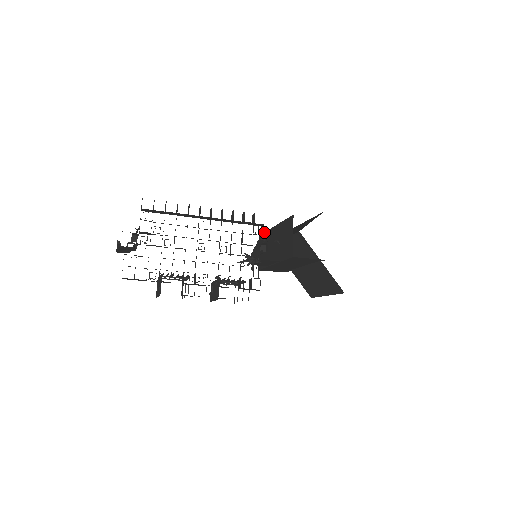
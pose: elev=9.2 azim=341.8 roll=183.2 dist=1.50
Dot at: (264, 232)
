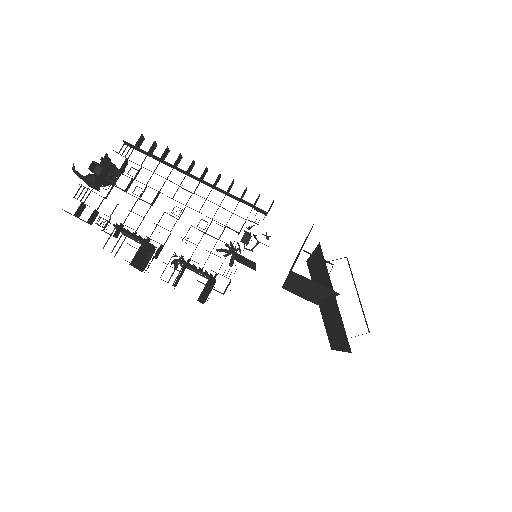
Dot at: occluded
